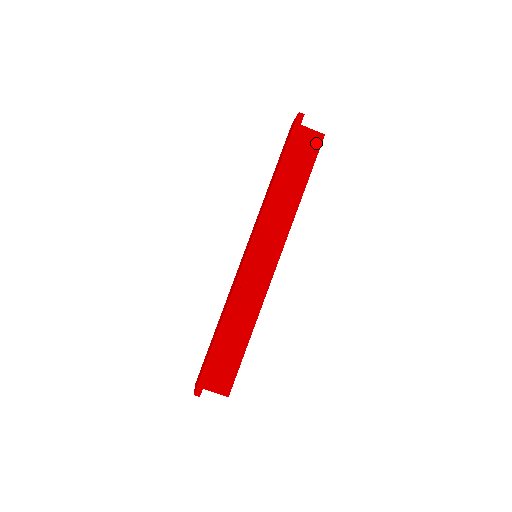
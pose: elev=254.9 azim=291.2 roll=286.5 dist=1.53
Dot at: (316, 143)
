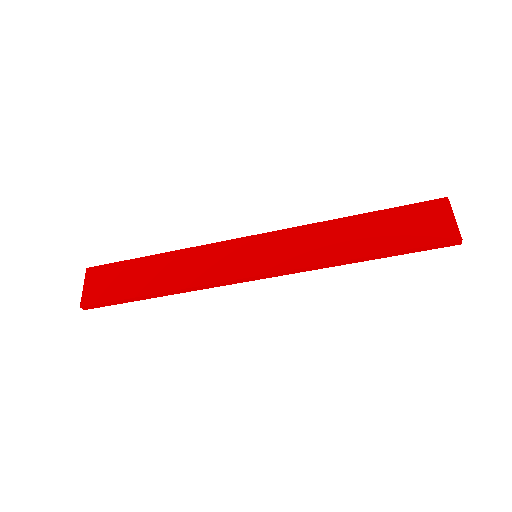
Dot at: occluded
